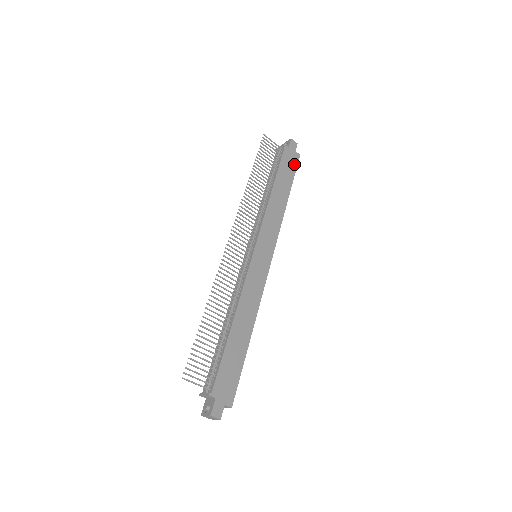
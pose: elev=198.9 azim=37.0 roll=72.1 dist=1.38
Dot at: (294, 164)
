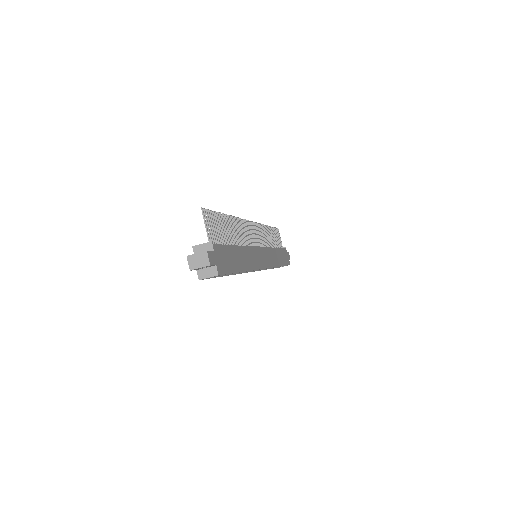
Dot at: (287, 262)
